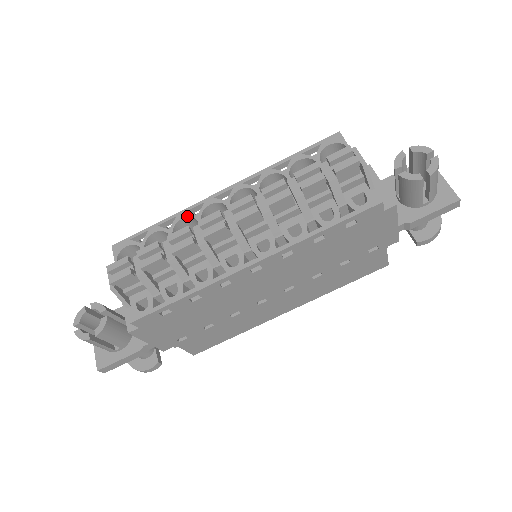
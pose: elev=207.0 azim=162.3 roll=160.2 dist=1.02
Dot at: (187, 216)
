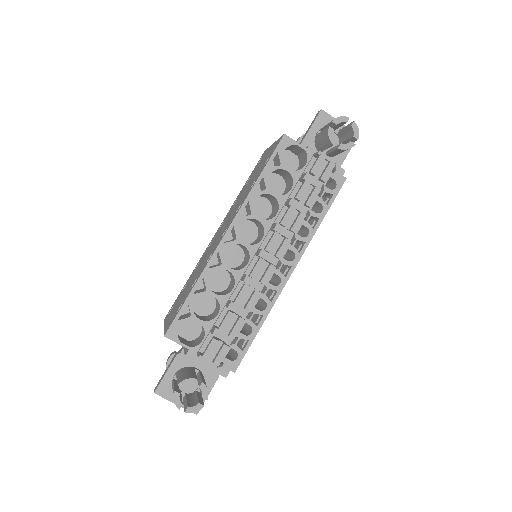
Dot at: (213, 271)
